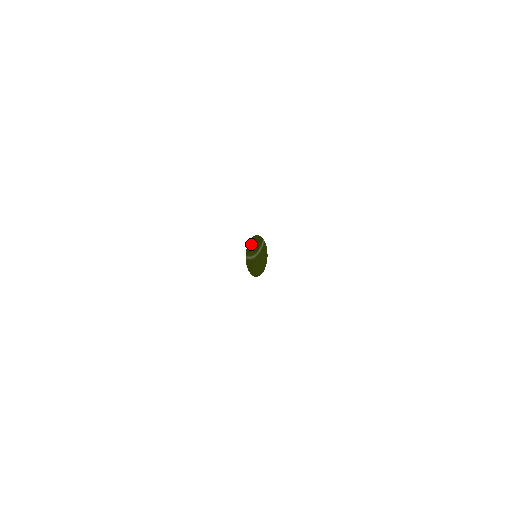
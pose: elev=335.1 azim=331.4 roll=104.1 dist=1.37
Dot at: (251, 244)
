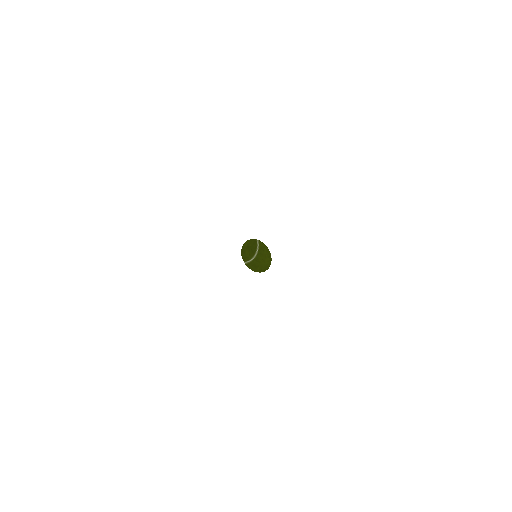
Dot at: (245, 250)
